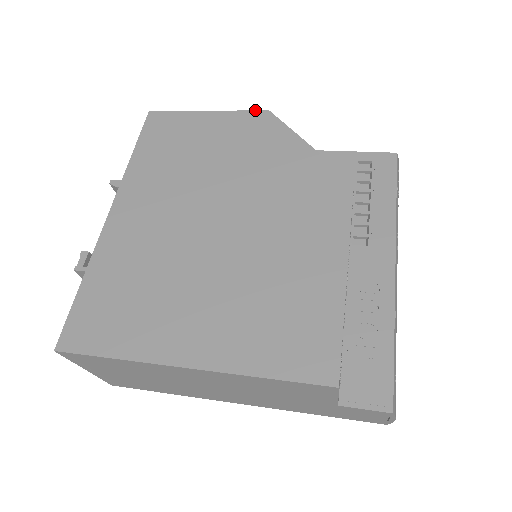
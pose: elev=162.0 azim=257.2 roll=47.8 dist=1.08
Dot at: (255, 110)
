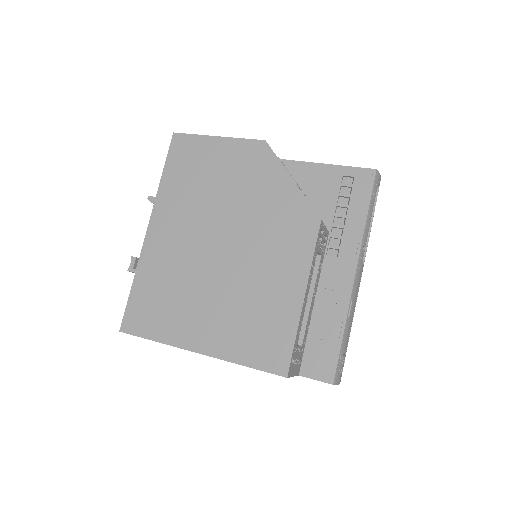
Dot at: (254, 139)
